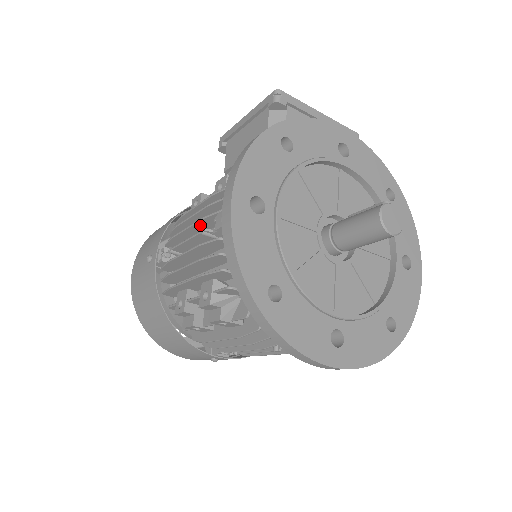
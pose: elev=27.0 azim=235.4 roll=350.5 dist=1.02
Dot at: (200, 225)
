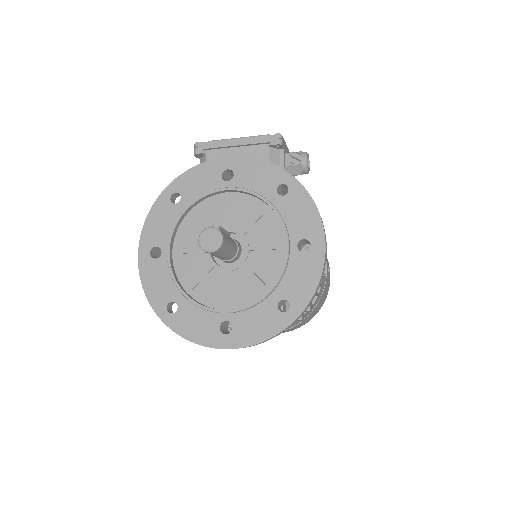
Dot at: occluded
